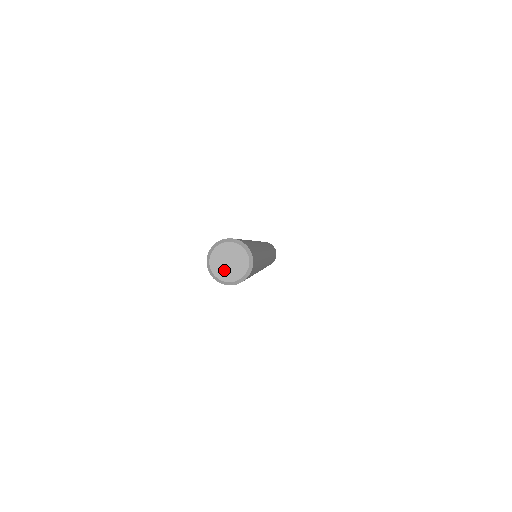
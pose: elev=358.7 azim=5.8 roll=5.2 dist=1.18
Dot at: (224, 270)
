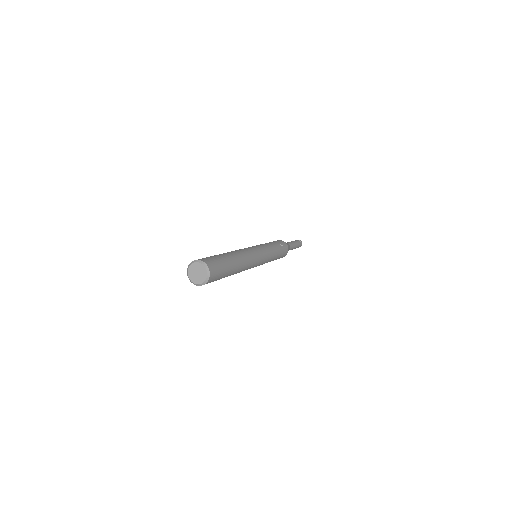
Dot at: (193, 274)
